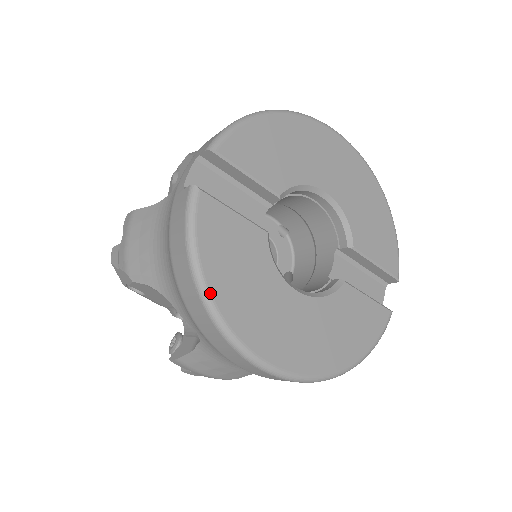
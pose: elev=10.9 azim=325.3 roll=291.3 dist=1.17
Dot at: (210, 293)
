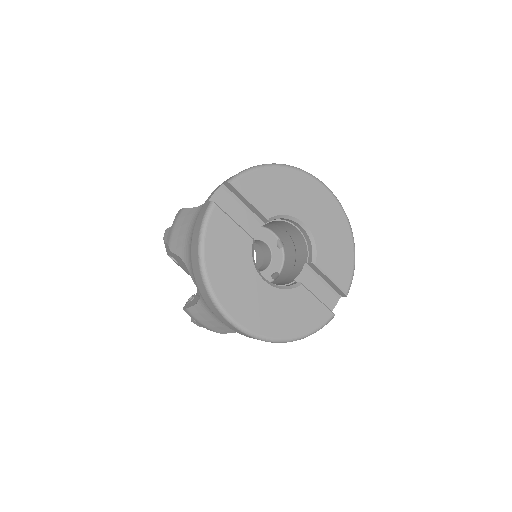
Dot at: (206, 265)
